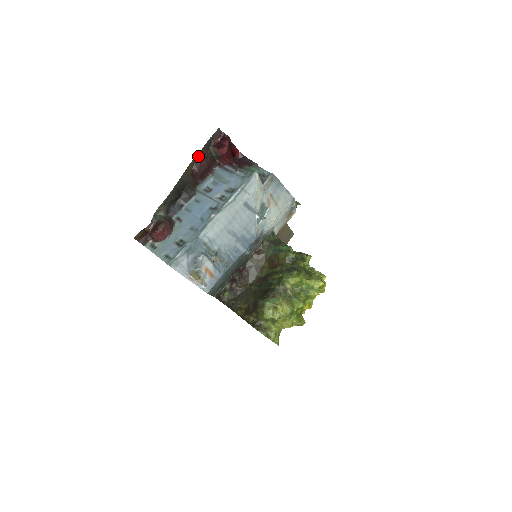
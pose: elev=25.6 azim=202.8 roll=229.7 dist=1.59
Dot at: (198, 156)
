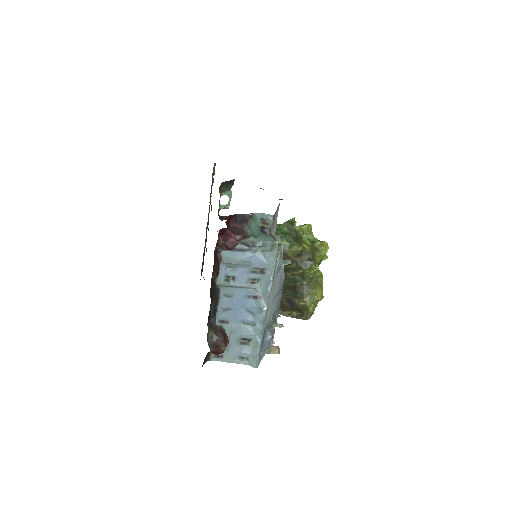
Dot at: (213, 269)
